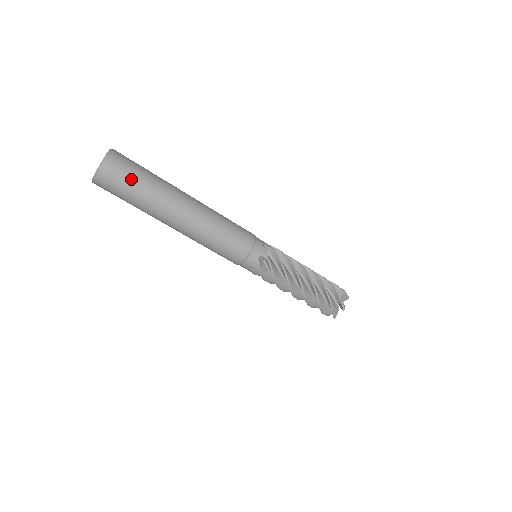
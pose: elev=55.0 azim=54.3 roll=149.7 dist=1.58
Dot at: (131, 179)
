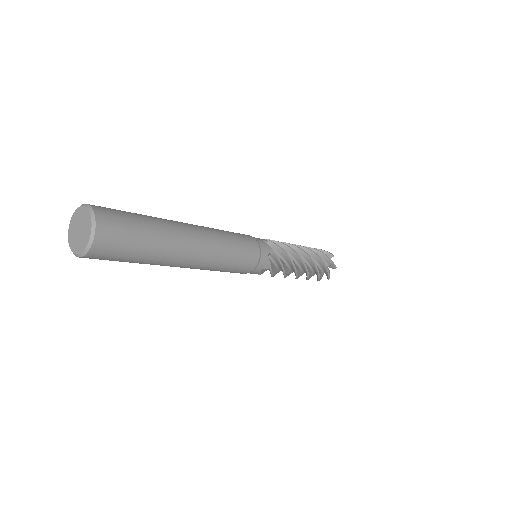
Dot at: occluded
